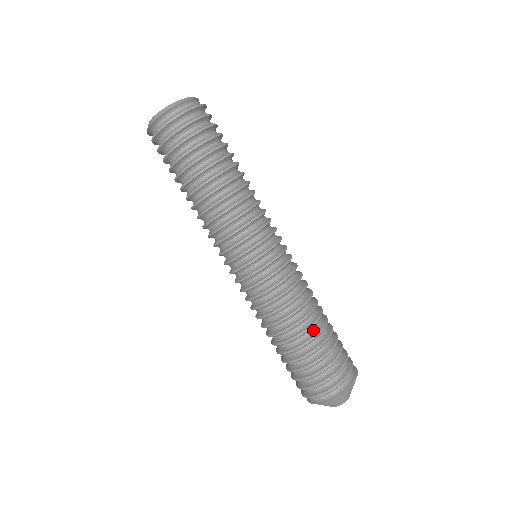
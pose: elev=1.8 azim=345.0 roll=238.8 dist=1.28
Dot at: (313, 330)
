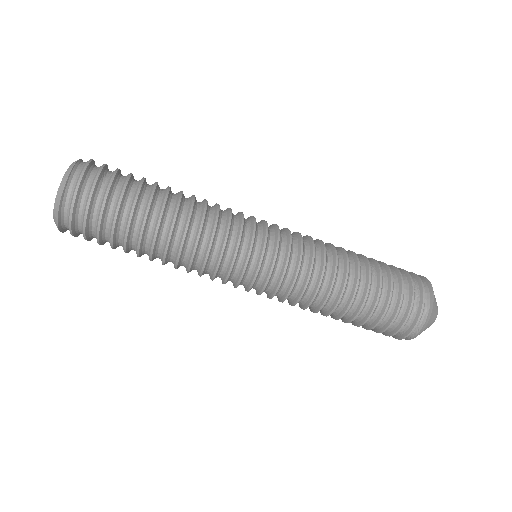
Dot at: (363, 274)
